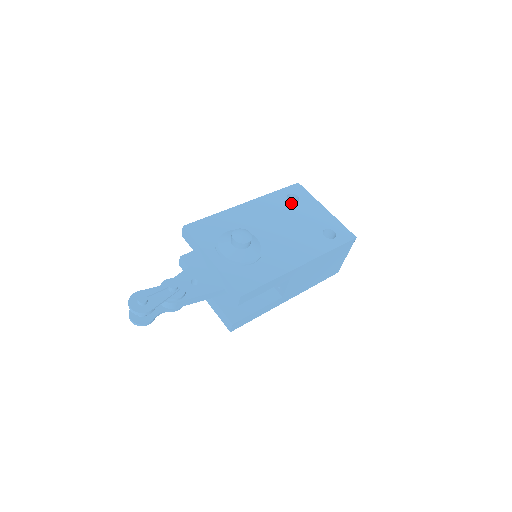
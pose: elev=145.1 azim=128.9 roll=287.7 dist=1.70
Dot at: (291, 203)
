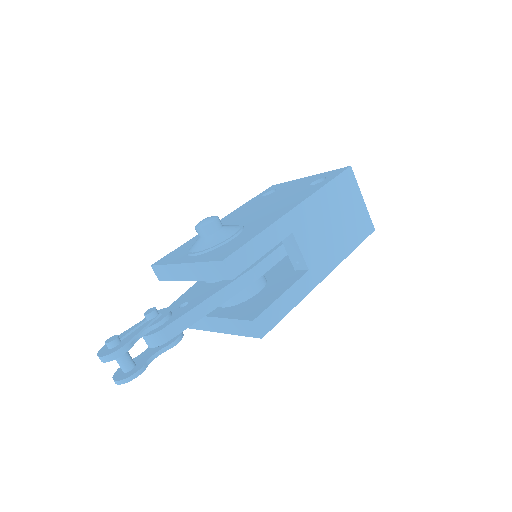
Dot at: (268, 195)
